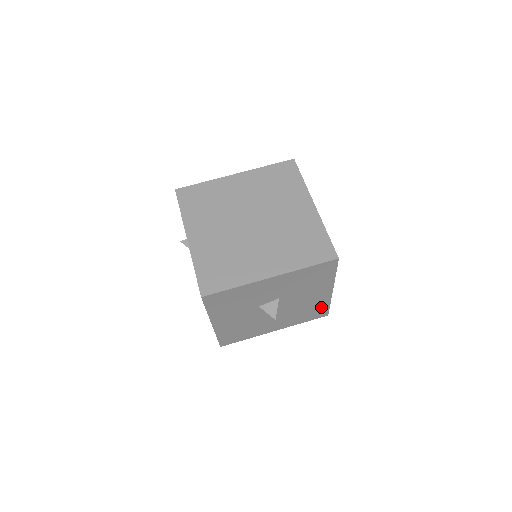
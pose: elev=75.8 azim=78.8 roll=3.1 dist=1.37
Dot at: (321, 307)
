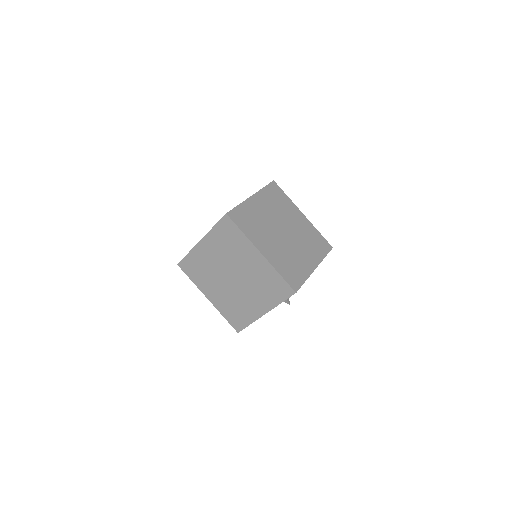
Dot at: occluded
